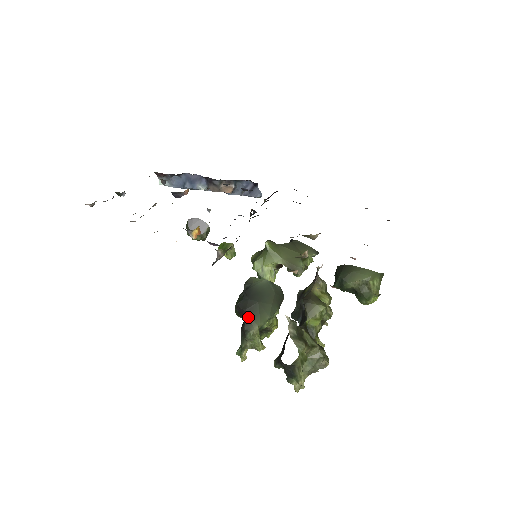
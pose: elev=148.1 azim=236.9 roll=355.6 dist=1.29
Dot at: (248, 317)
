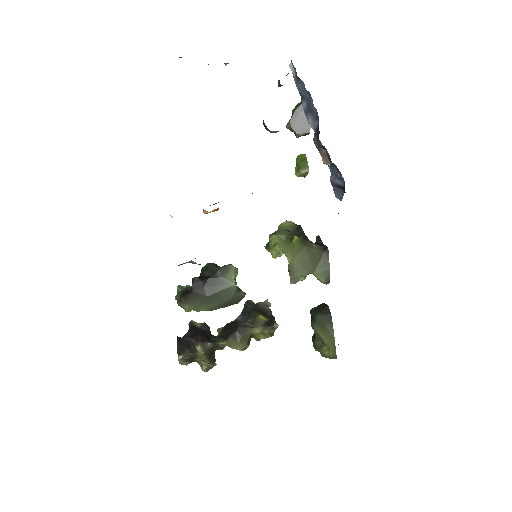
Dot at: (189, 297)
